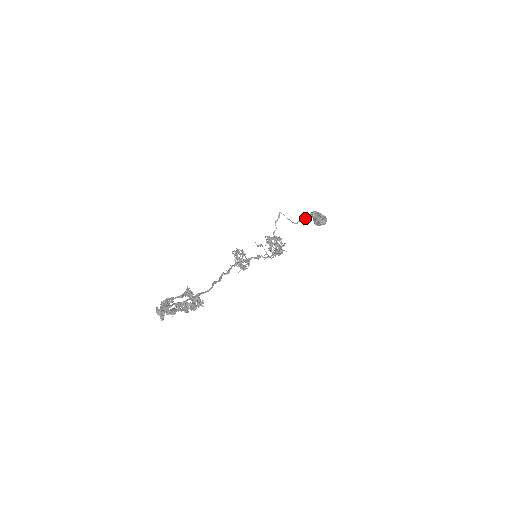
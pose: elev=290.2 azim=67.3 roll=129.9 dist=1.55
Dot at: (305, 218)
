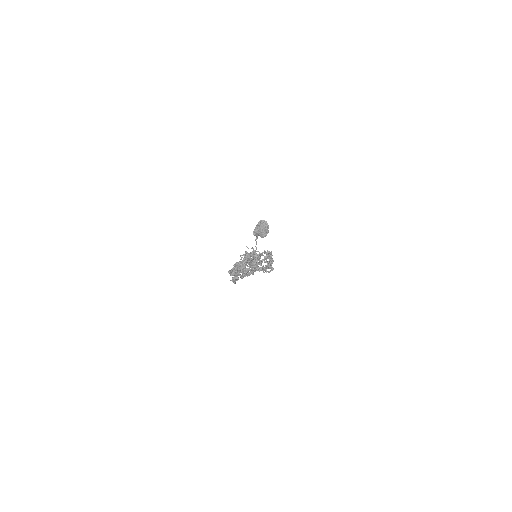
Dot at: (255, 239)
